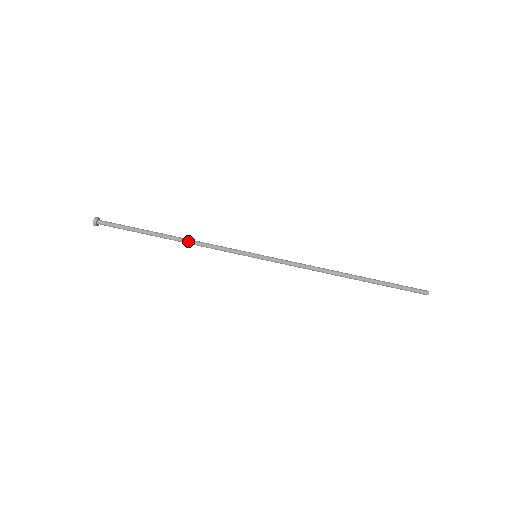
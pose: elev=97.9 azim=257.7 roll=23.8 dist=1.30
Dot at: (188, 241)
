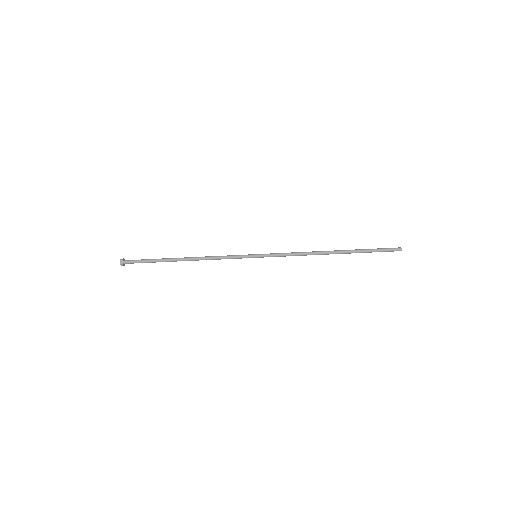
Dot at: occluded
